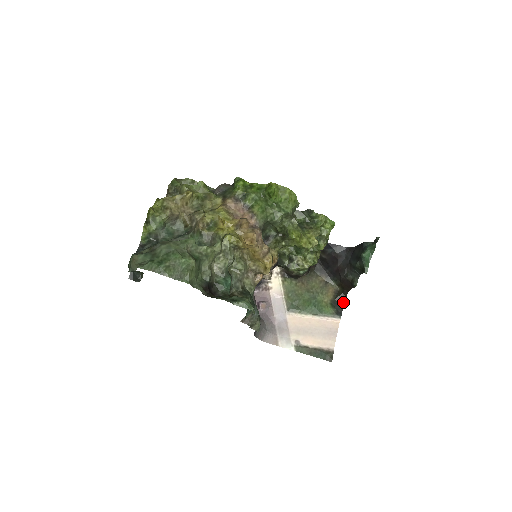
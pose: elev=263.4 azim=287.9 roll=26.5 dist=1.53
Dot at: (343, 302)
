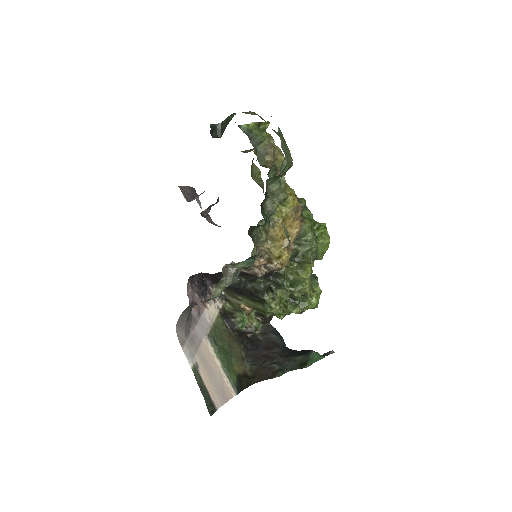
Dot at: (246, 386)
